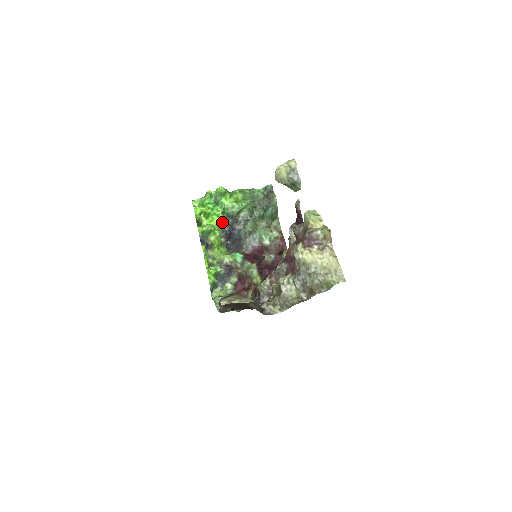
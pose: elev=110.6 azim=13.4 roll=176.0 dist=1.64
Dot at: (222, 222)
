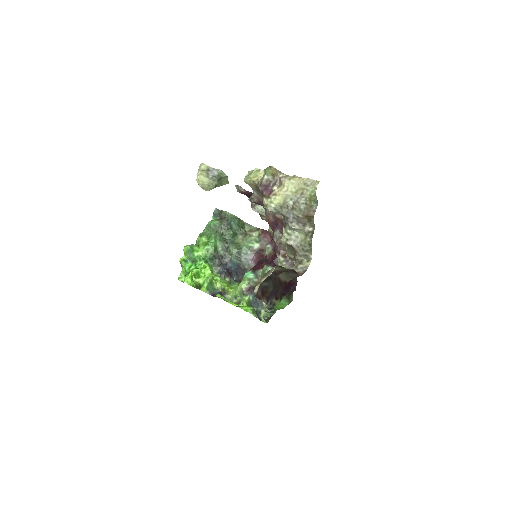
Dot at: (213, 269)
